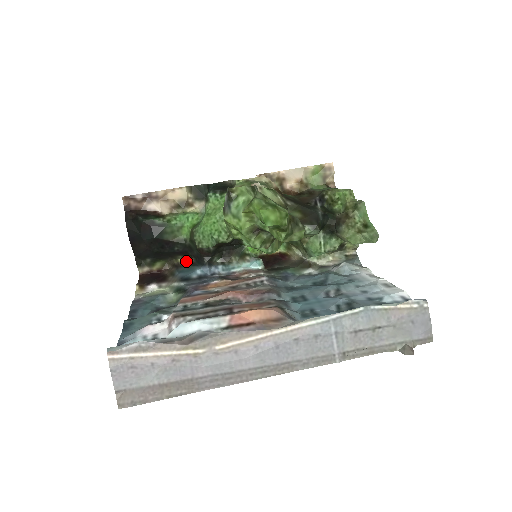
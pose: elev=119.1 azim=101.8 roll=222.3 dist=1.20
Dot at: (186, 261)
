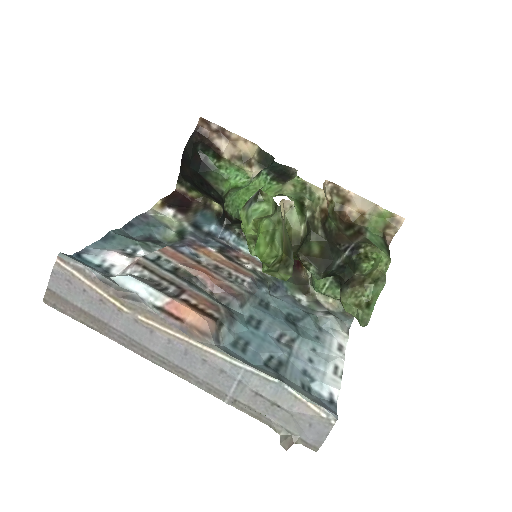
Dot at: (218, 207)
